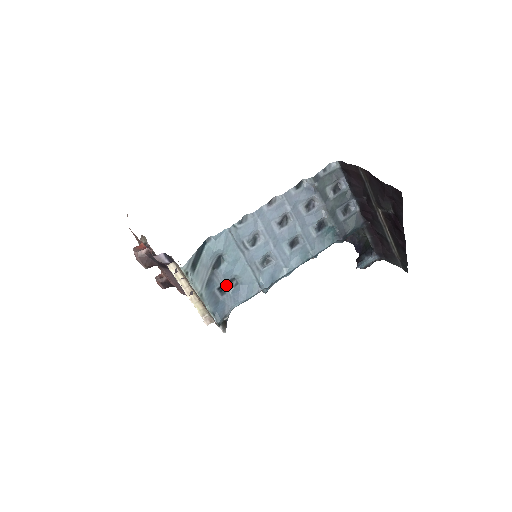
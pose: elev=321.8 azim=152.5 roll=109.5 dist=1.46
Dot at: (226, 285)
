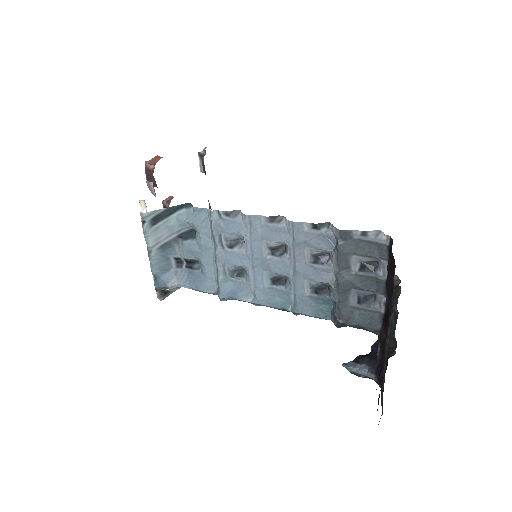
Dot at: (187, 261)
